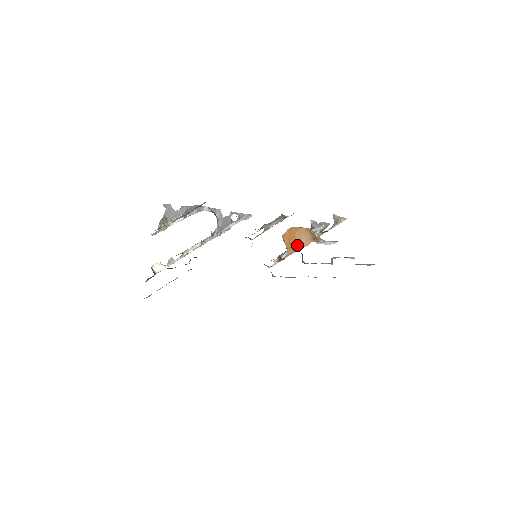
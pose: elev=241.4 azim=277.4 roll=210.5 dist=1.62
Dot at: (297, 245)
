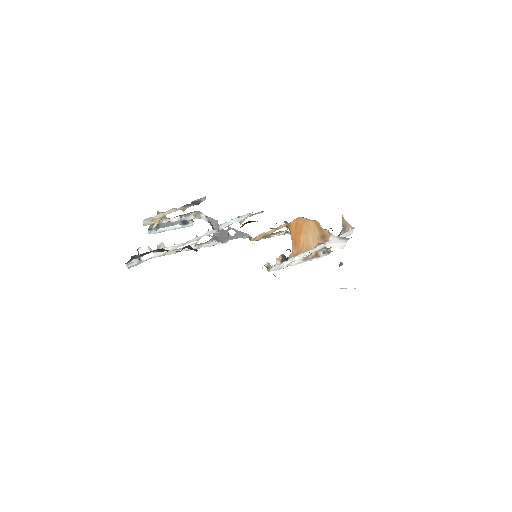
Dot at: (303, 245)
